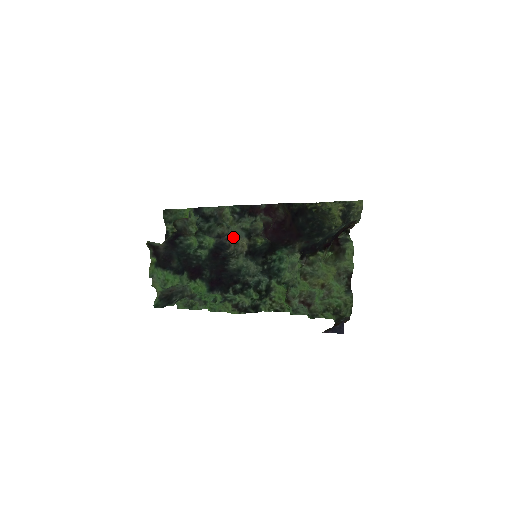
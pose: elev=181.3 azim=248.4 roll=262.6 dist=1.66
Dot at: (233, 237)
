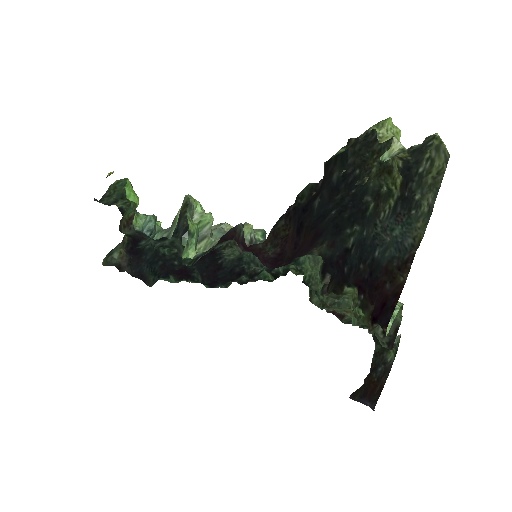
Dot at: (214, 225)
